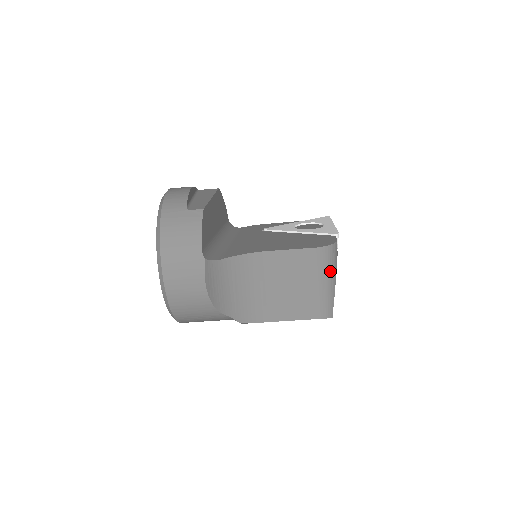
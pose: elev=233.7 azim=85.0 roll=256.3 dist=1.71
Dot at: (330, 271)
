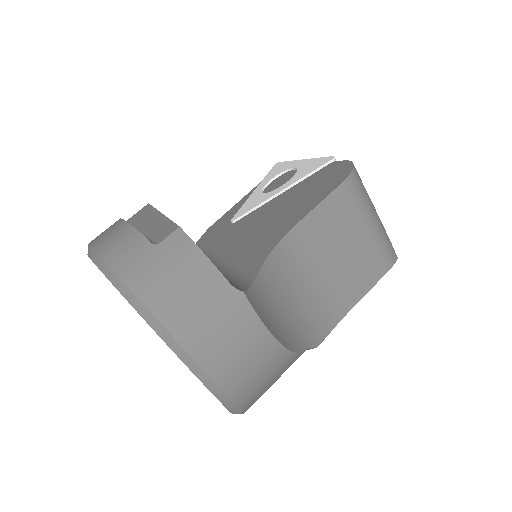
Dot at: (369, 201)
